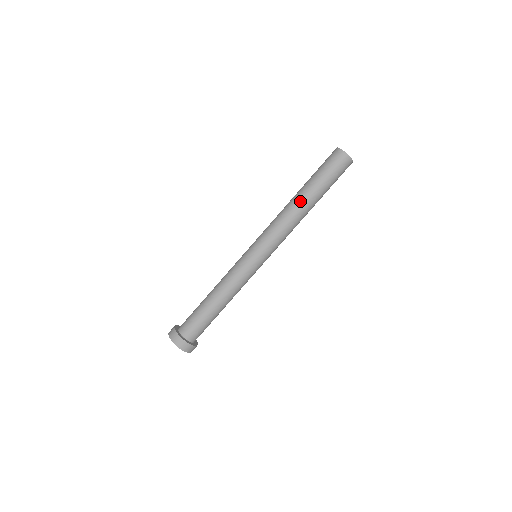
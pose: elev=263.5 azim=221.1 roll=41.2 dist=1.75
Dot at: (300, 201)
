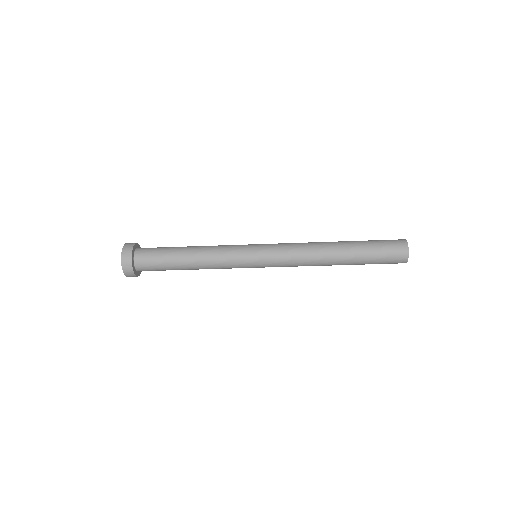
Dot at: (335, 261)
